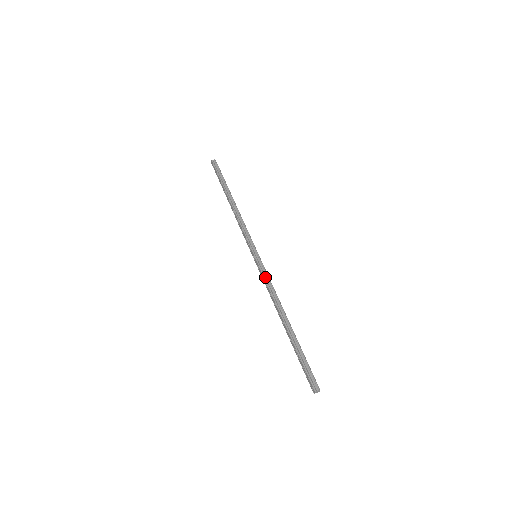
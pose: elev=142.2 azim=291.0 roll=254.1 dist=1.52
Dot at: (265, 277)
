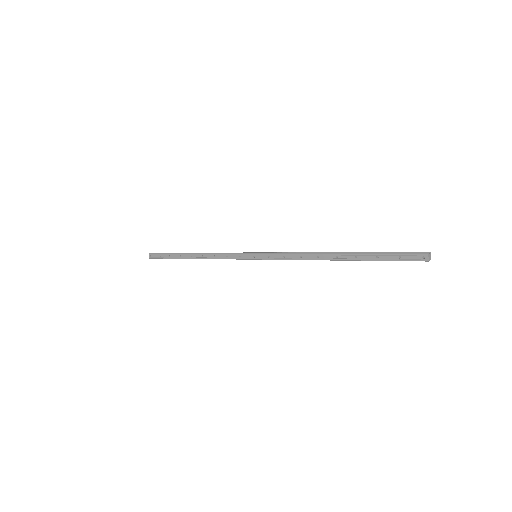
Dot at: (281, 253)
